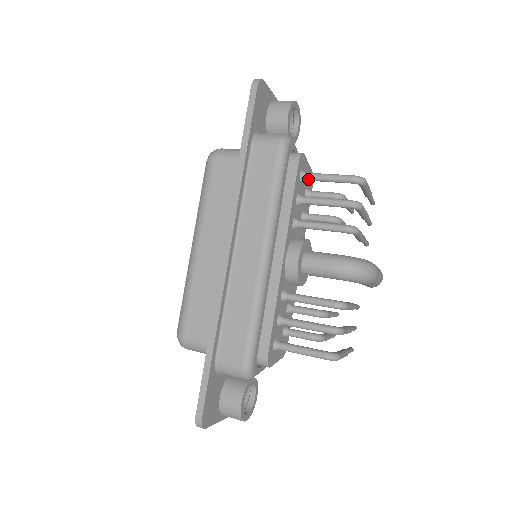
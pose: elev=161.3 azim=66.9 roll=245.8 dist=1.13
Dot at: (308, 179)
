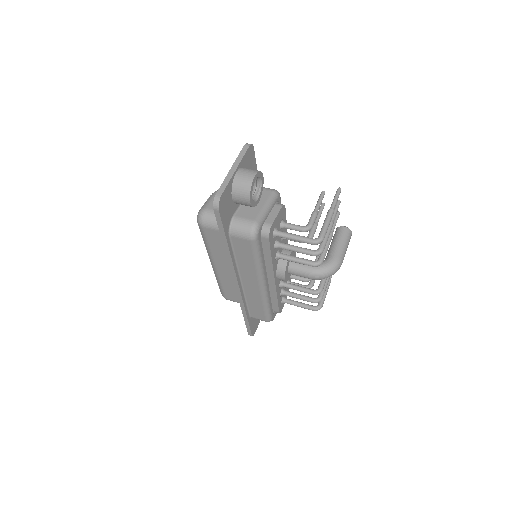
Dot at: occluded
